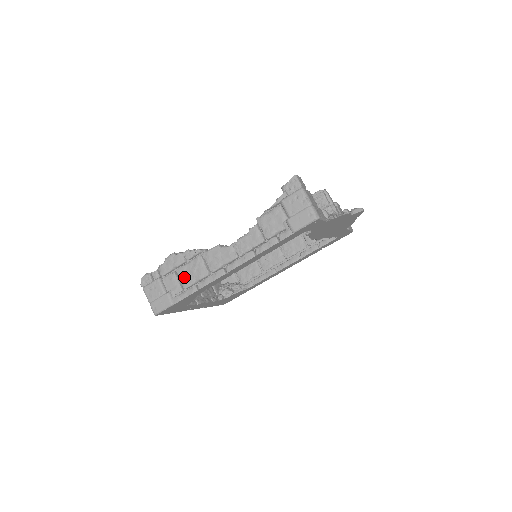
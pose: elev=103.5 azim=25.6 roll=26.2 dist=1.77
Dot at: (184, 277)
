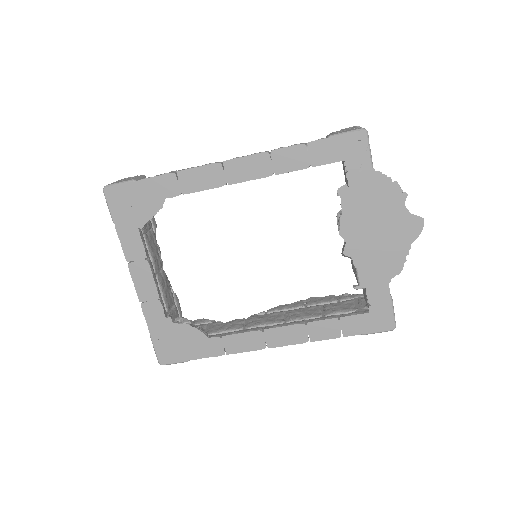
Dot at: occluded
